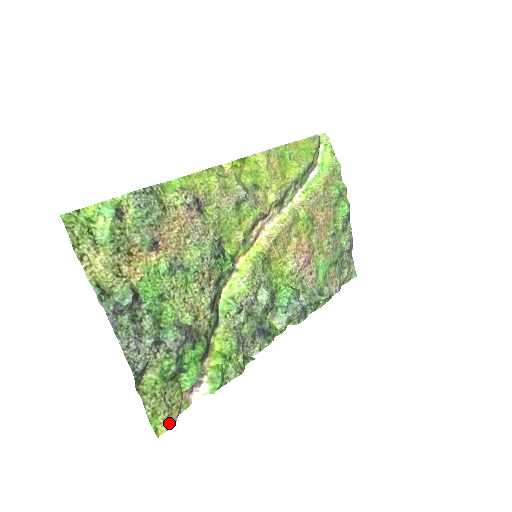
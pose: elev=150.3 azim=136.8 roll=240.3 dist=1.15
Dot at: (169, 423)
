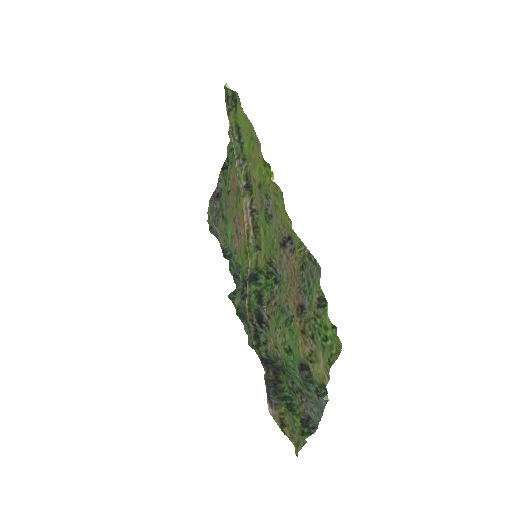
Dot at: (293, 442)
